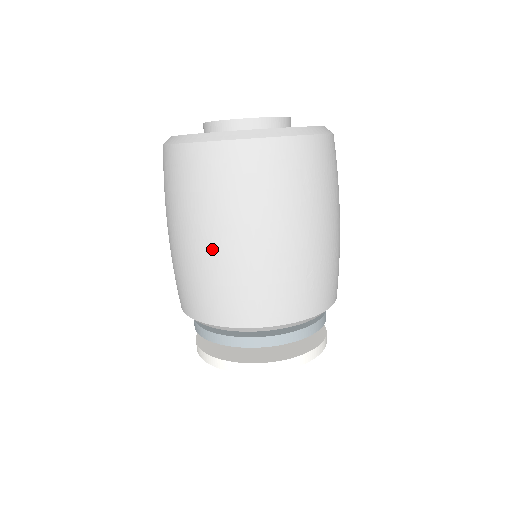
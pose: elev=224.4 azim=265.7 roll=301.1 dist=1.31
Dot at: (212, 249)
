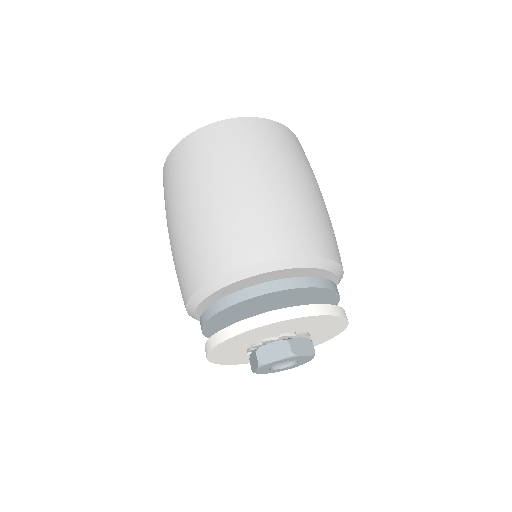
Dot at: (171, 237)
